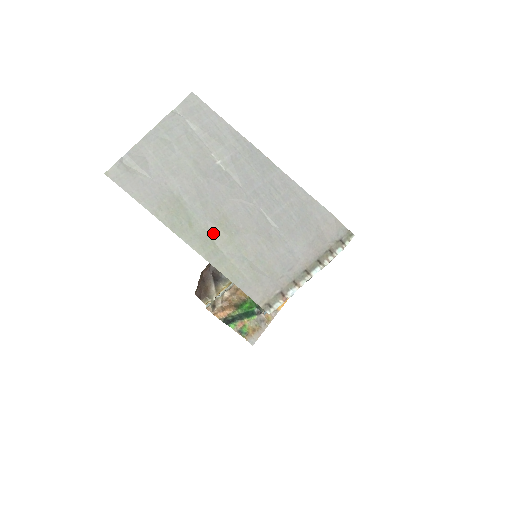
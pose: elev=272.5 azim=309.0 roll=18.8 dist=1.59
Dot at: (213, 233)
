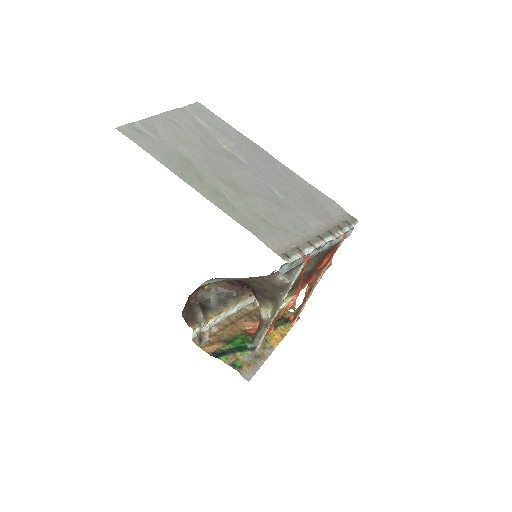
Dot at: (223, 189)
